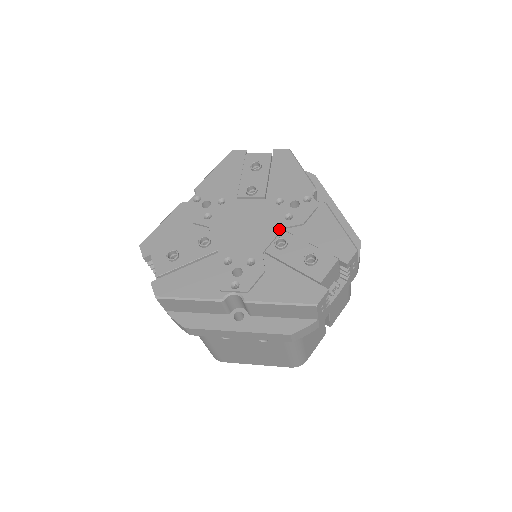
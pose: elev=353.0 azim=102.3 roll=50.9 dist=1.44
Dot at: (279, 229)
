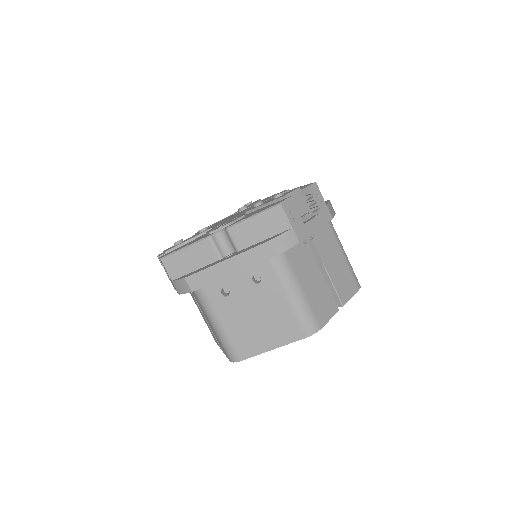
Dot at: occluded
